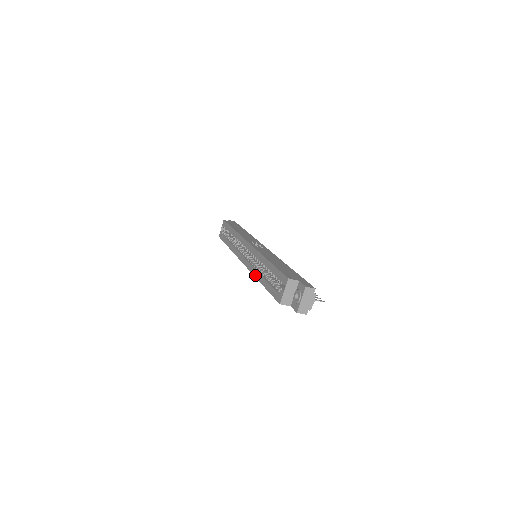
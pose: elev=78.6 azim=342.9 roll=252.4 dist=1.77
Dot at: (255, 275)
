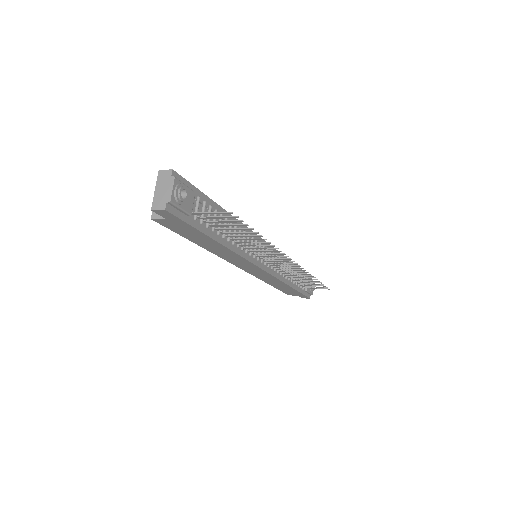
Dot at: occluded
